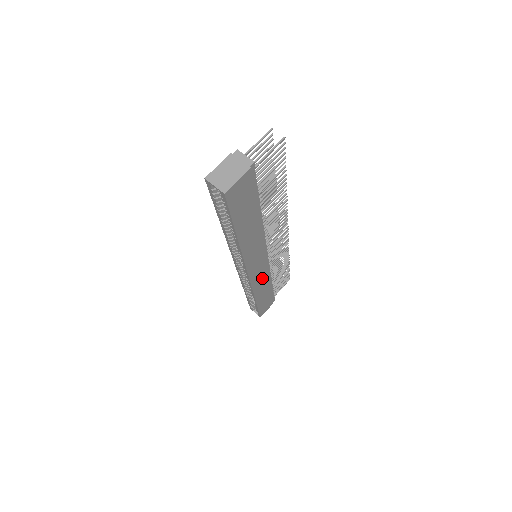
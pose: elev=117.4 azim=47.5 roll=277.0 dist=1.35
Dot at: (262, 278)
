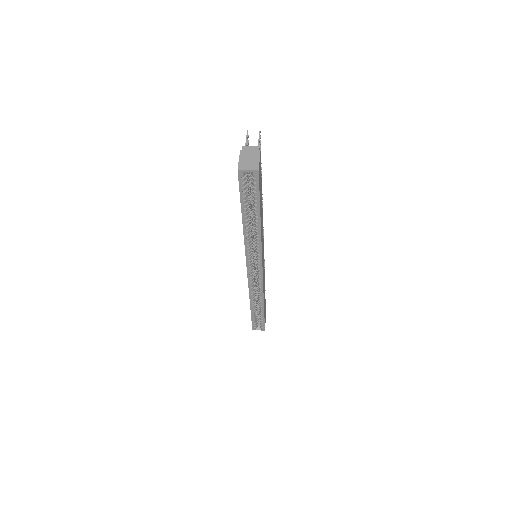
Dot at: occluded
